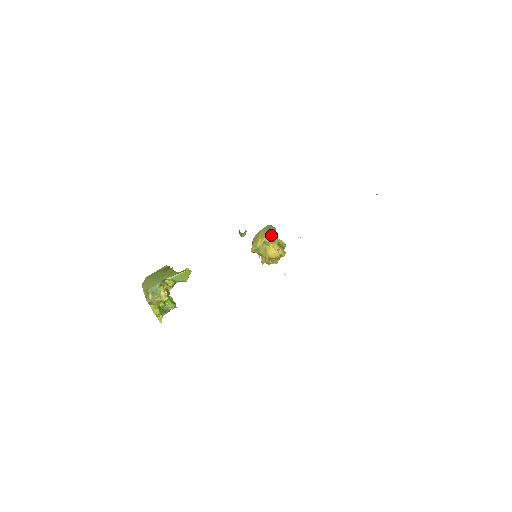
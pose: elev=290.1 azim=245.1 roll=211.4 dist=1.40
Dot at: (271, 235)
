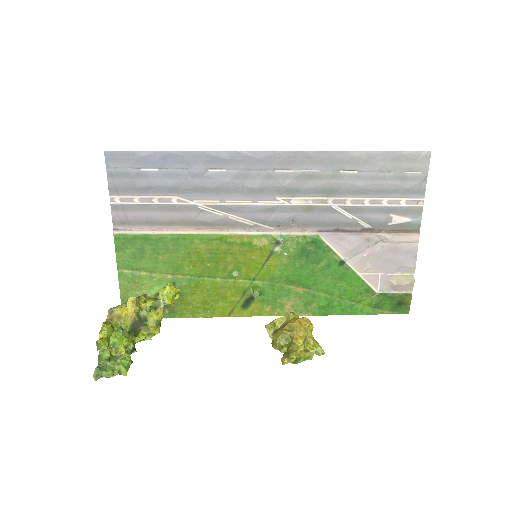
Dot at: occluded
